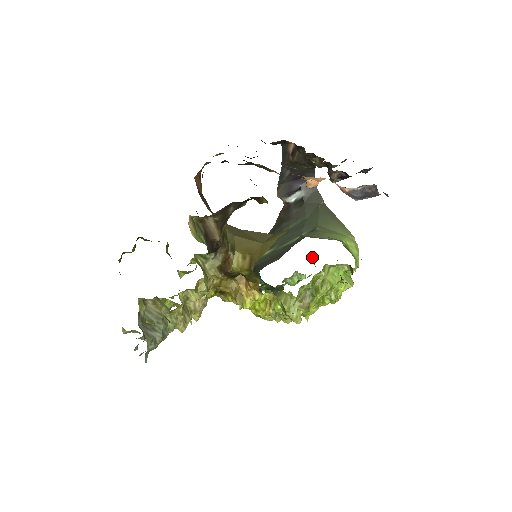
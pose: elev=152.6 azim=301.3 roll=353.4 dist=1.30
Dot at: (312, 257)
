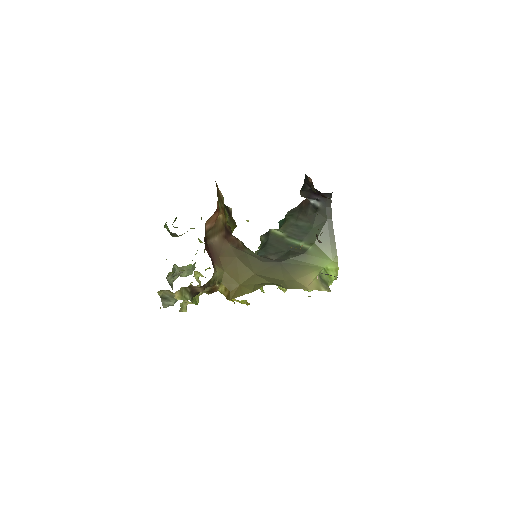
Dot at: occluded
